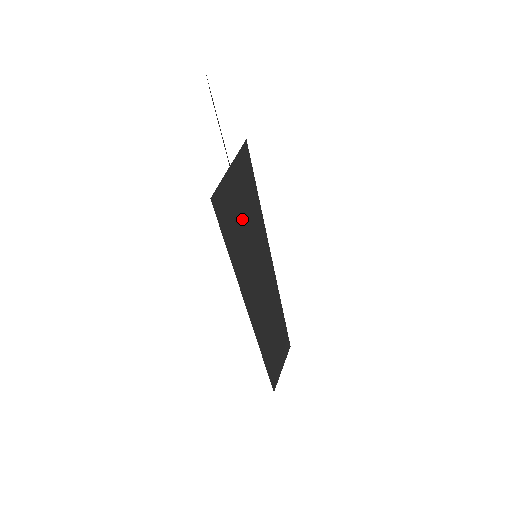
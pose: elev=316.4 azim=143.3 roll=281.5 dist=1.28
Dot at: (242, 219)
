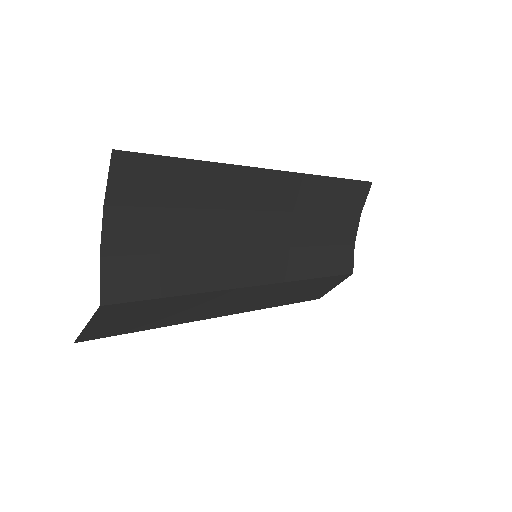
Dot at: (145, 317)
